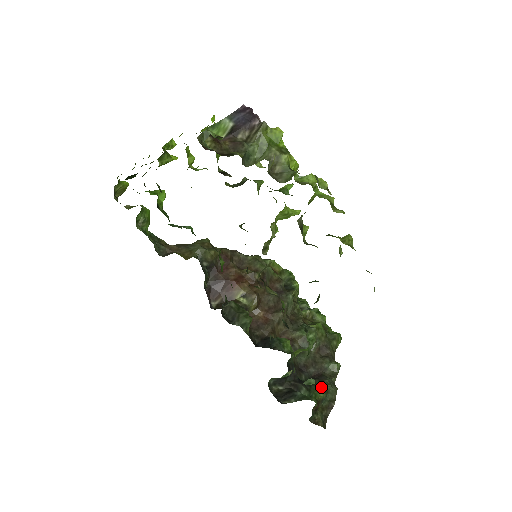
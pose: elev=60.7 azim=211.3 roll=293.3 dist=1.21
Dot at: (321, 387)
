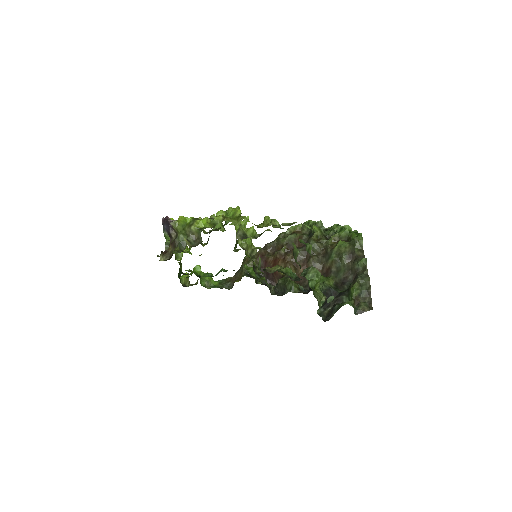
Dot at: (352, 288)
